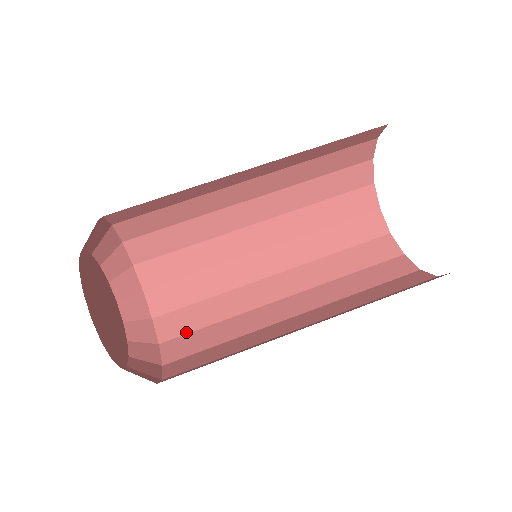
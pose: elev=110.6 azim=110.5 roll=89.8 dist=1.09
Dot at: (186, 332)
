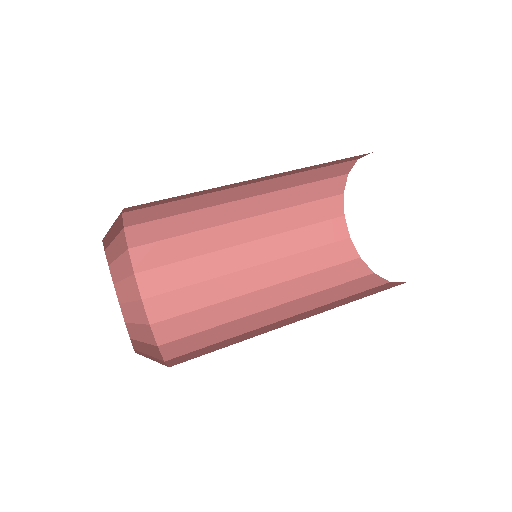
Dot at: (184, 336)
